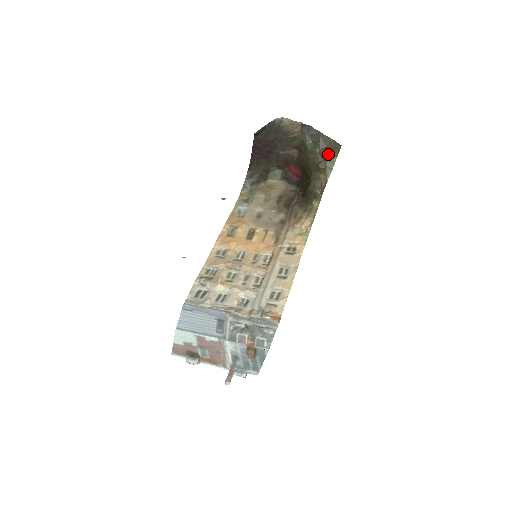
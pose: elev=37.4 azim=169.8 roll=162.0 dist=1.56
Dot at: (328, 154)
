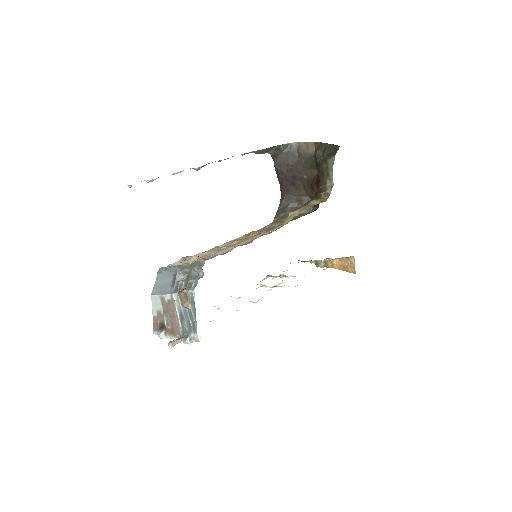
Dot at: (329, 157)
